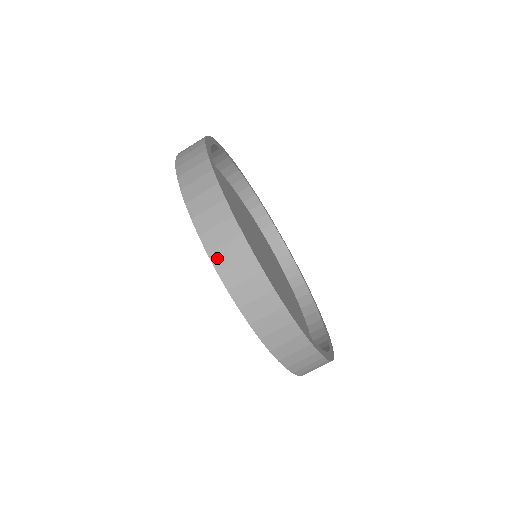
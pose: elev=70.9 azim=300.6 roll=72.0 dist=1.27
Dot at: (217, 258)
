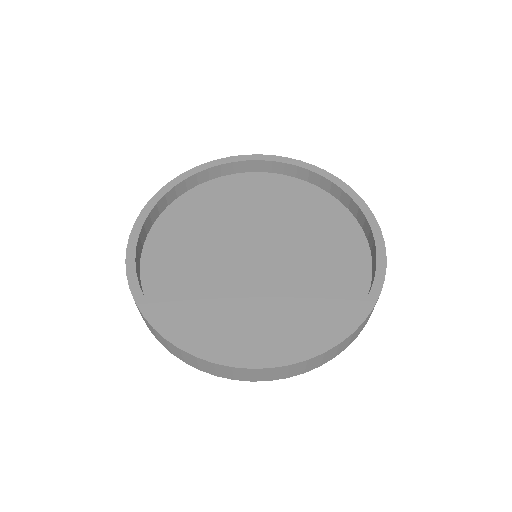
Dot at: (223, 376)
